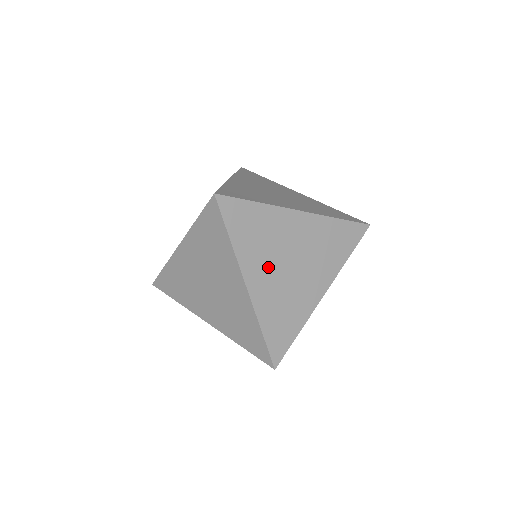
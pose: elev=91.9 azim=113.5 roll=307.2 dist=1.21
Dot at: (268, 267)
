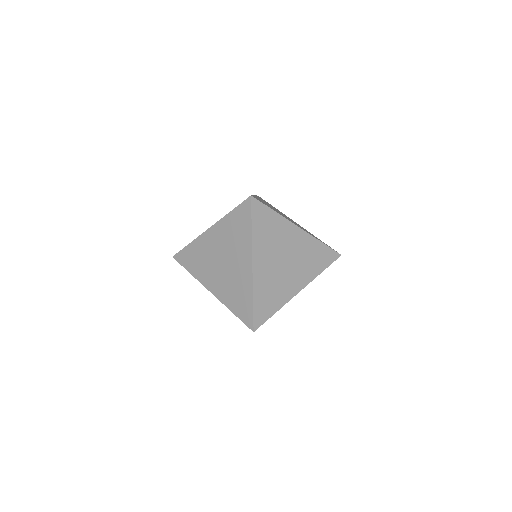
Dot at: (270, 257)
